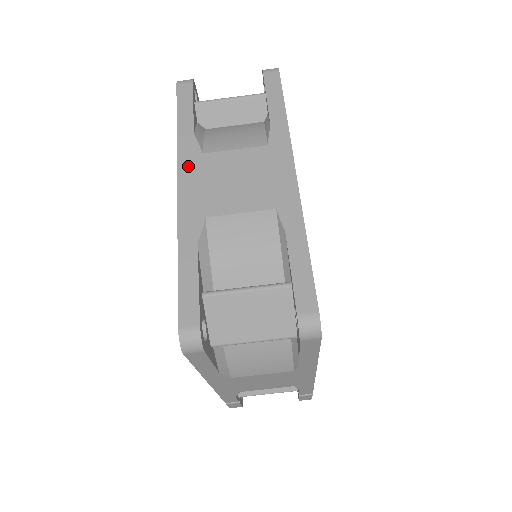
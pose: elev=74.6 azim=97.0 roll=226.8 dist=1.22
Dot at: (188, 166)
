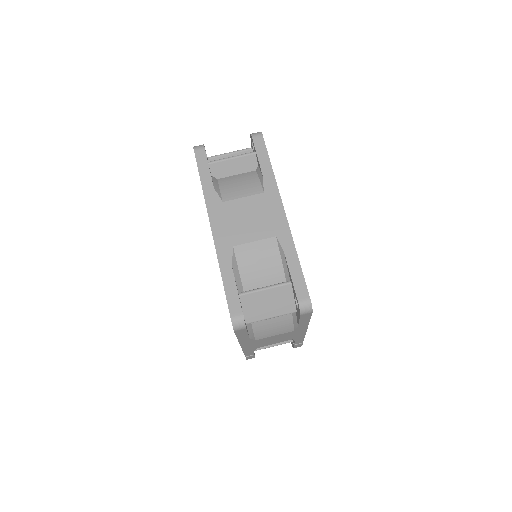
Dot at: (215, 212)
